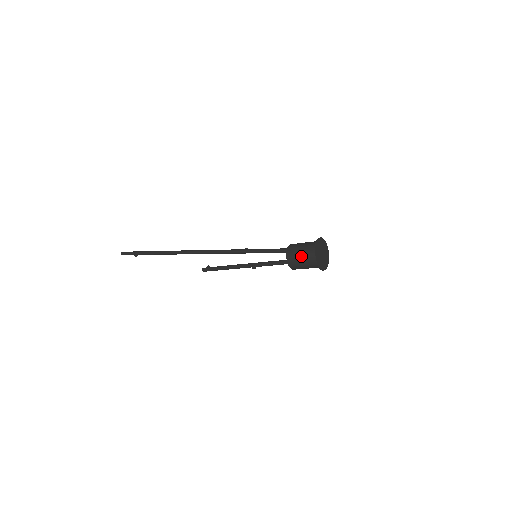
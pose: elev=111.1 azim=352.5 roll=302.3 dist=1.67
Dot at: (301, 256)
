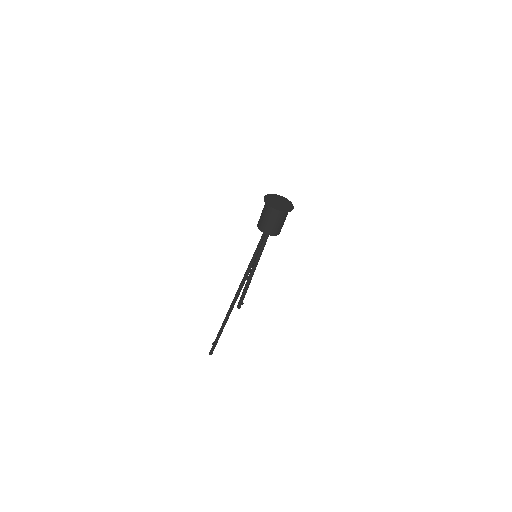
Dot at: (262, 213)
